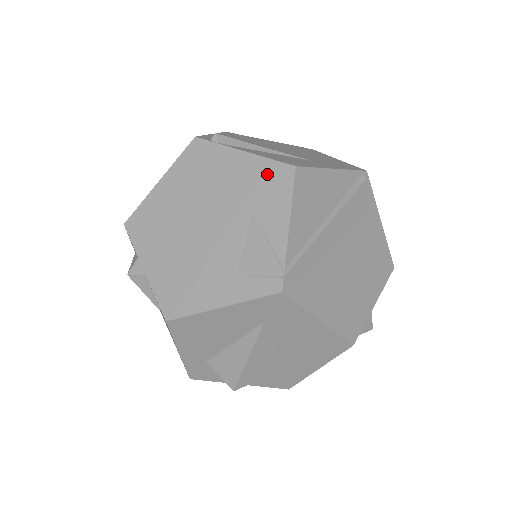
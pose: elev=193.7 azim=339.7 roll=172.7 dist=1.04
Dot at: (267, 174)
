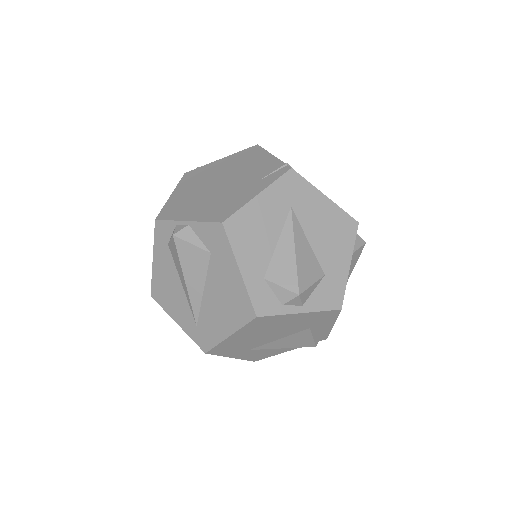
Dot at: (243, 154)
